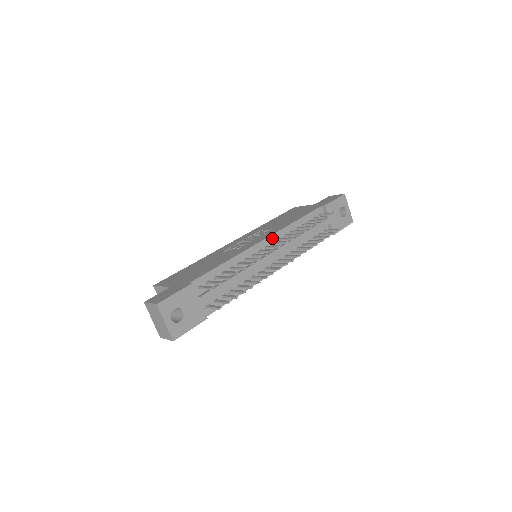
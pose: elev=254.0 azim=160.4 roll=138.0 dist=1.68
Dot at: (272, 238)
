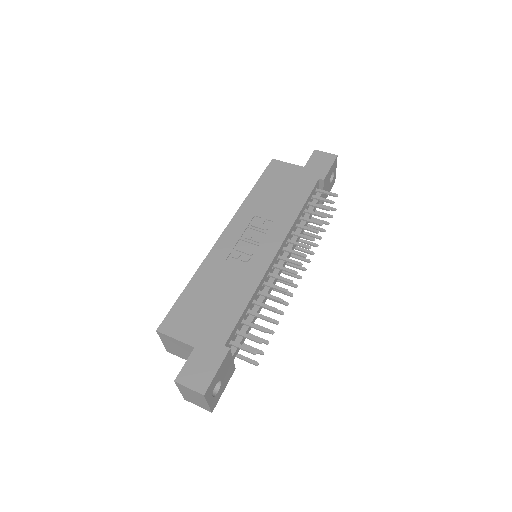
Dot at: (283, 244)
